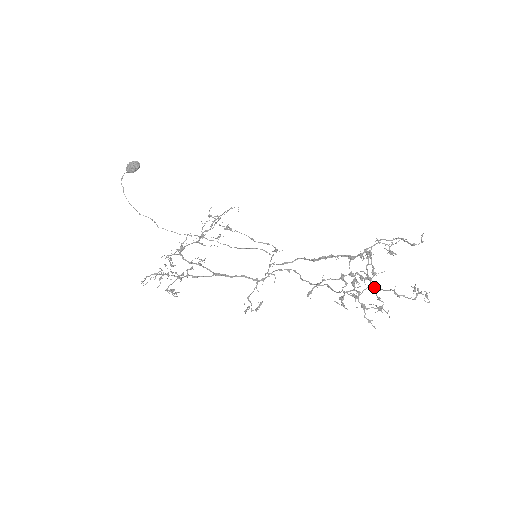
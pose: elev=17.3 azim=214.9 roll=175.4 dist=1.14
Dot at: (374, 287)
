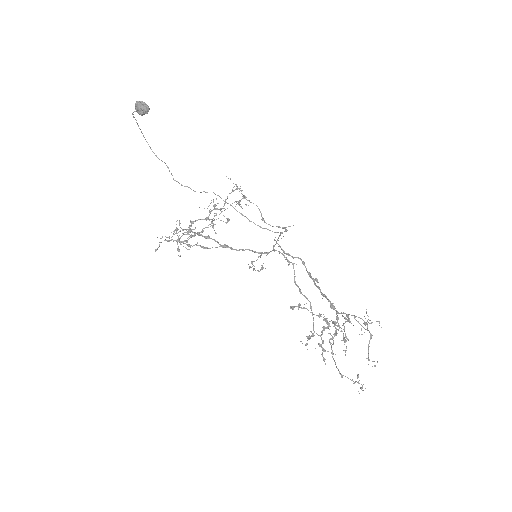
Dot at: (332, 352)
